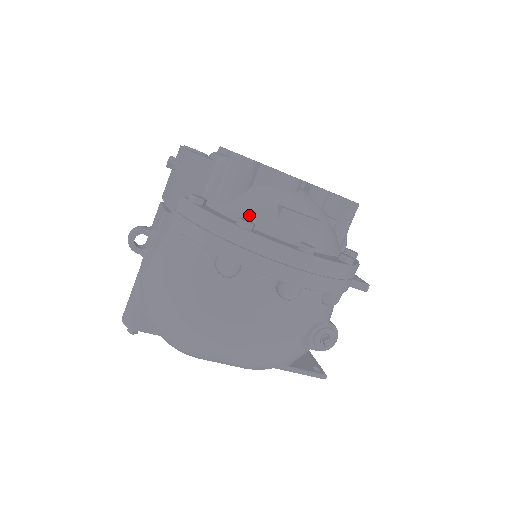
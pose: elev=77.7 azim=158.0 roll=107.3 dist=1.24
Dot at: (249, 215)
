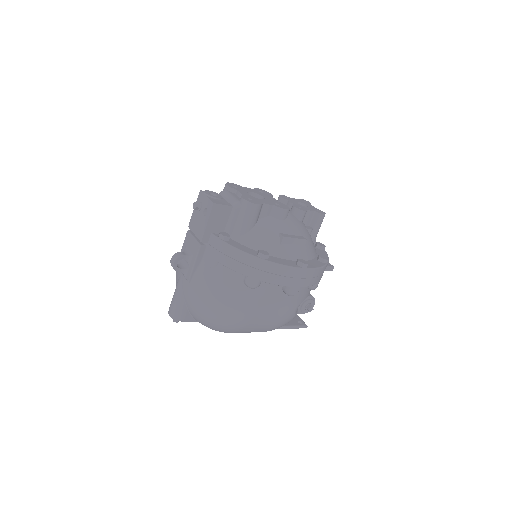
Dot at: (262, 244)
